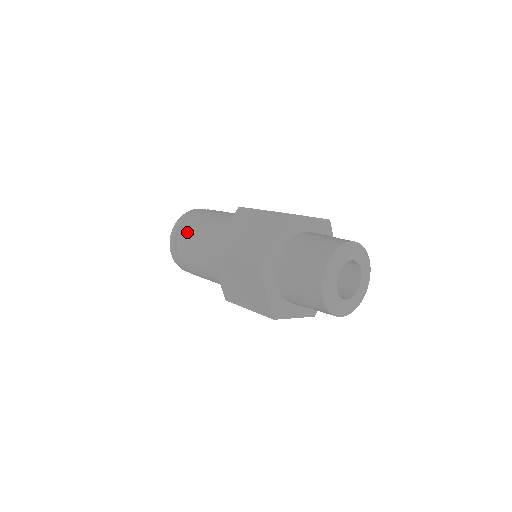
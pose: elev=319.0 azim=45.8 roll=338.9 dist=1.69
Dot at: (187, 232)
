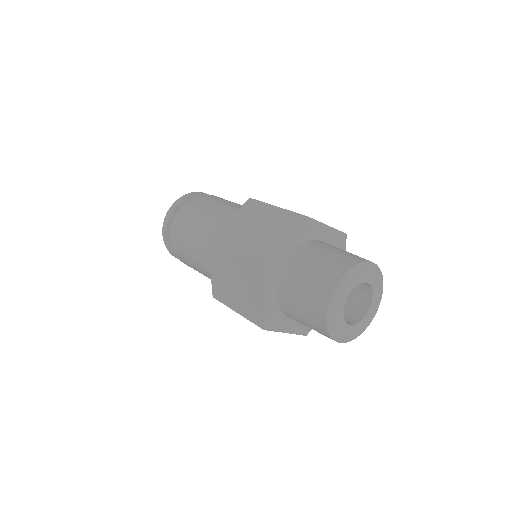
Dot at: (186, 214)
